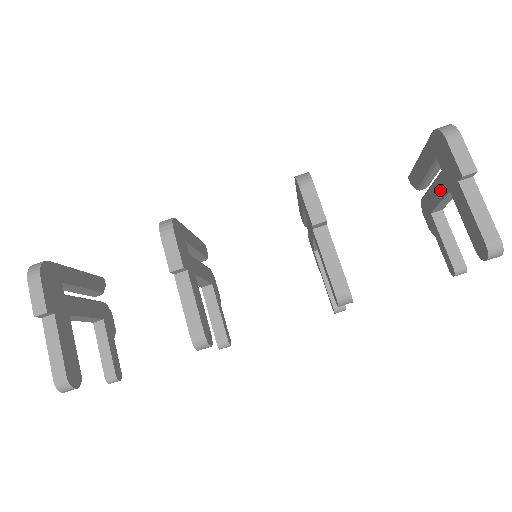
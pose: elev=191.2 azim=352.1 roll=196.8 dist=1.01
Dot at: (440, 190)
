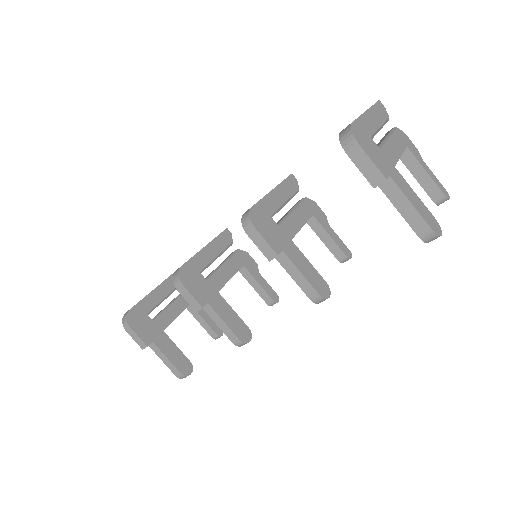
Dot at: occluded
